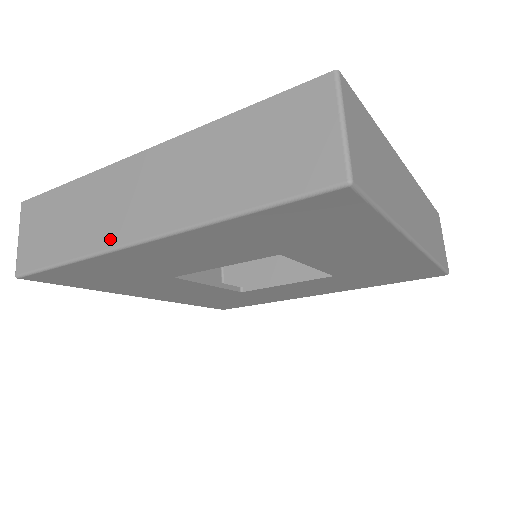
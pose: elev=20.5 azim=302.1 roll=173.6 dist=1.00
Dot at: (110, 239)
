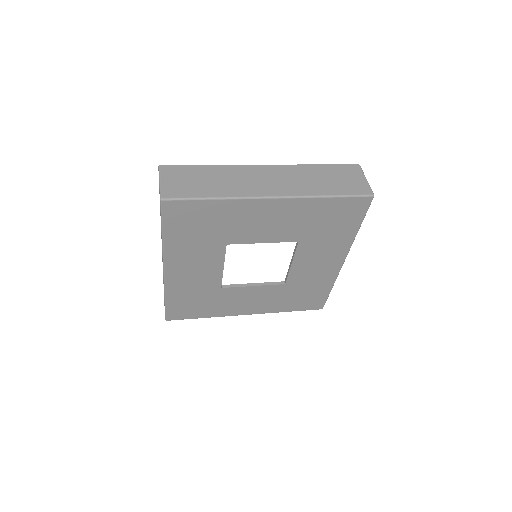
Dot at: (250, 193)
